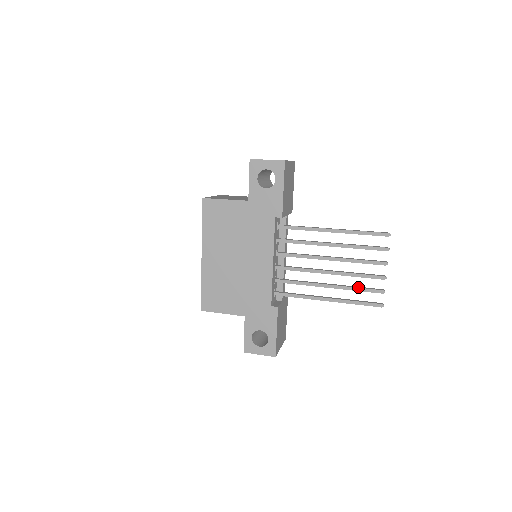
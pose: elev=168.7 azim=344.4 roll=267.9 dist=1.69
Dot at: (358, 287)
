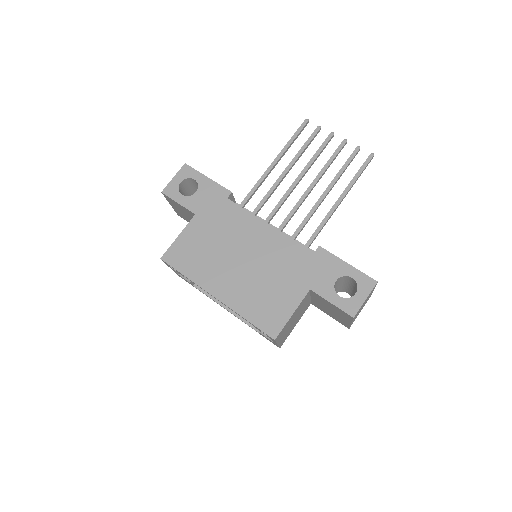
Dot at: (342, 167)
